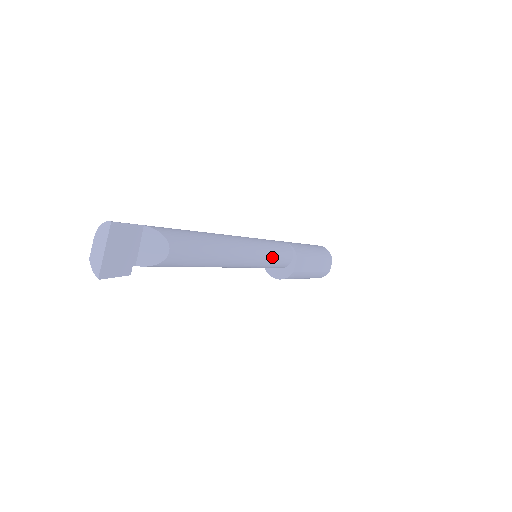
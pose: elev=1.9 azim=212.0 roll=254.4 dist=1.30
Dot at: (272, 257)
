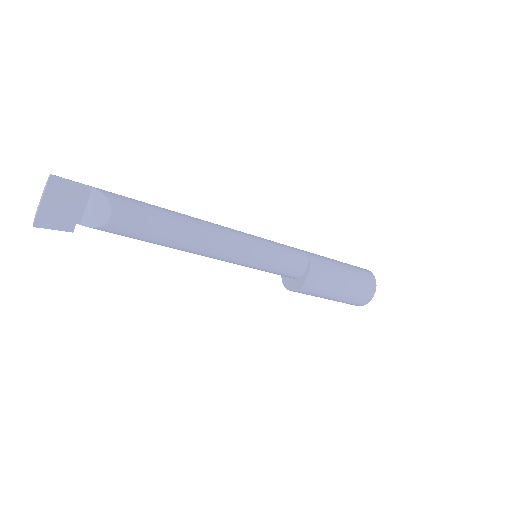
Dot at: (270, 260)
